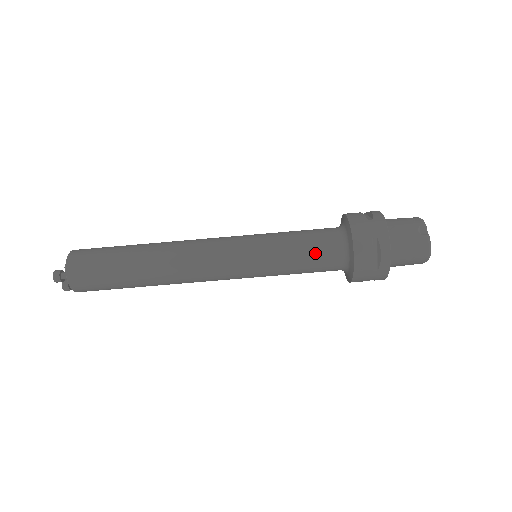
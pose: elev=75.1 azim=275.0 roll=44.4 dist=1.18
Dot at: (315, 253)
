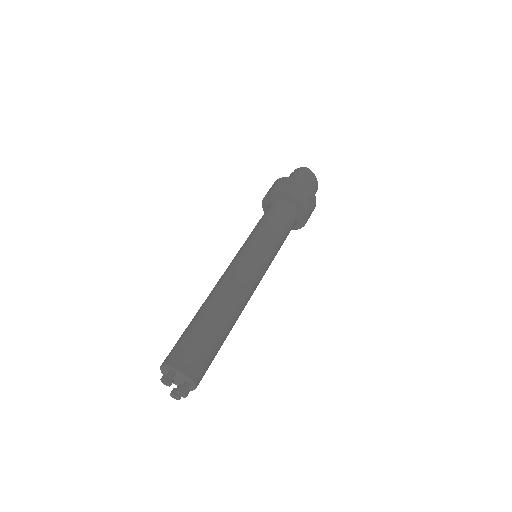
Dot at: (269, 215)
